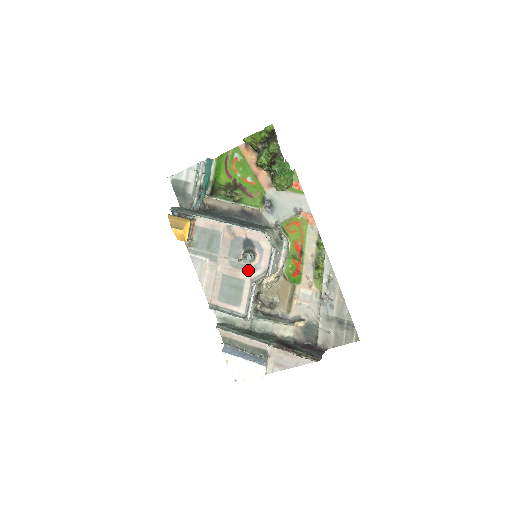
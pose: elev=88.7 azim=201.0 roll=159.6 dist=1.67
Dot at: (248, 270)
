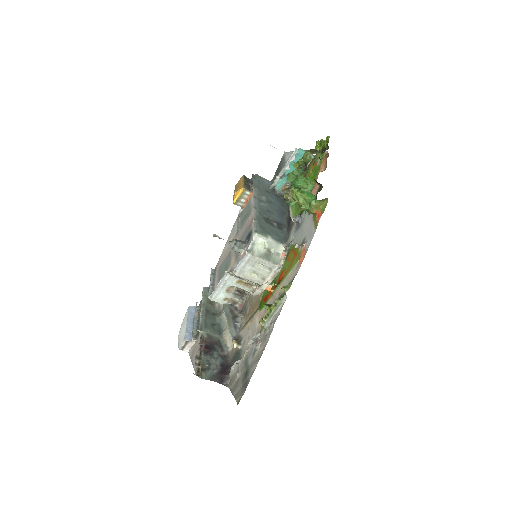
Dot at: (236, 259)
